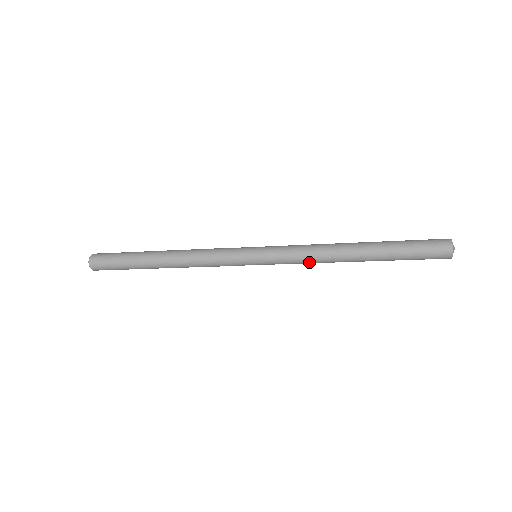
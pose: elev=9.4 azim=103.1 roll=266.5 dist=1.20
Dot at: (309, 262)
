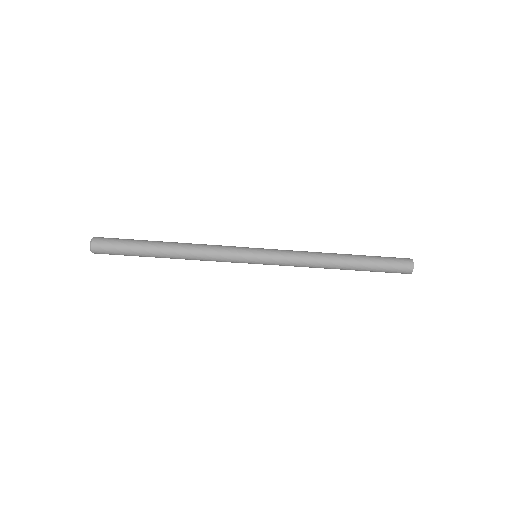
Dot at: (303, 256)
